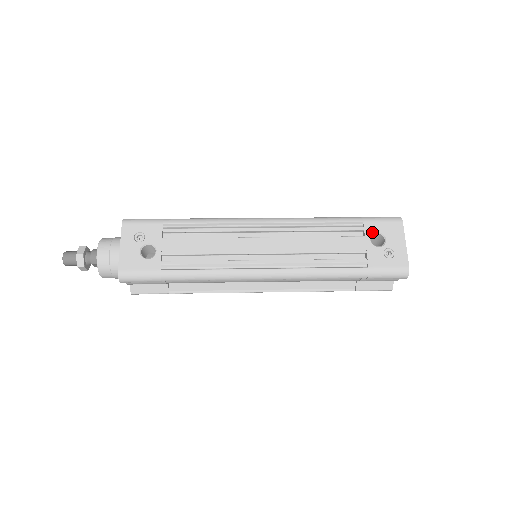
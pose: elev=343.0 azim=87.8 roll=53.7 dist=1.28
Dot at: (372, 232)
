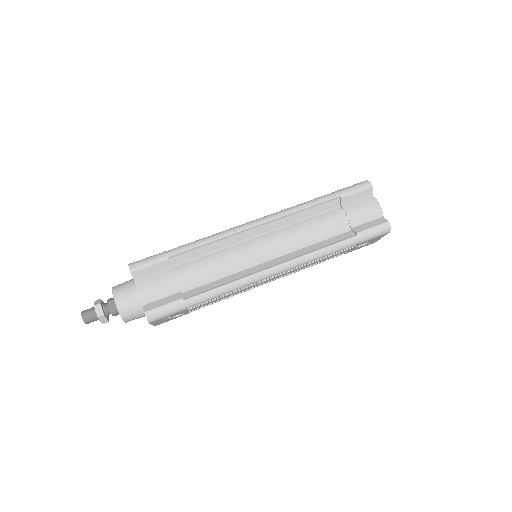
Dot at: occluded
